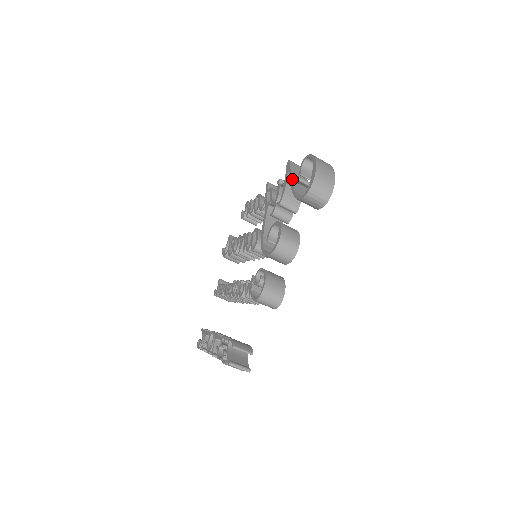
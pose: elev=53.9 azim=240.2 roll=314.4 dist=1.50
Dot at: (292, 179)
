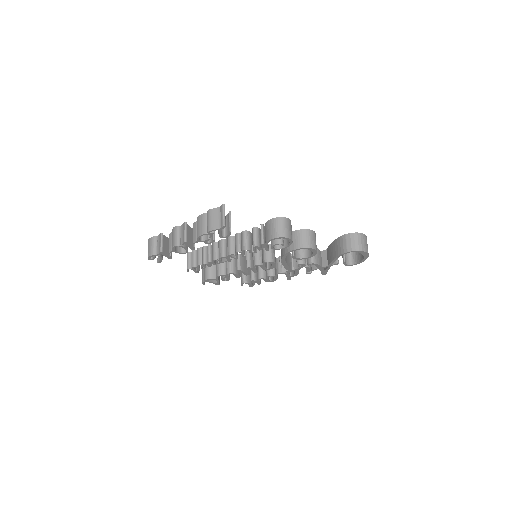
Dot at: occluded
